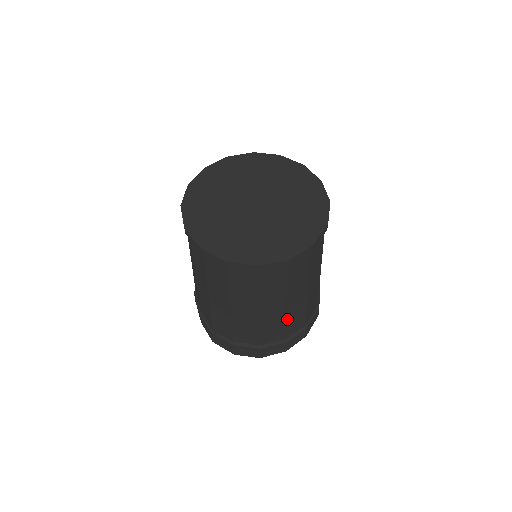
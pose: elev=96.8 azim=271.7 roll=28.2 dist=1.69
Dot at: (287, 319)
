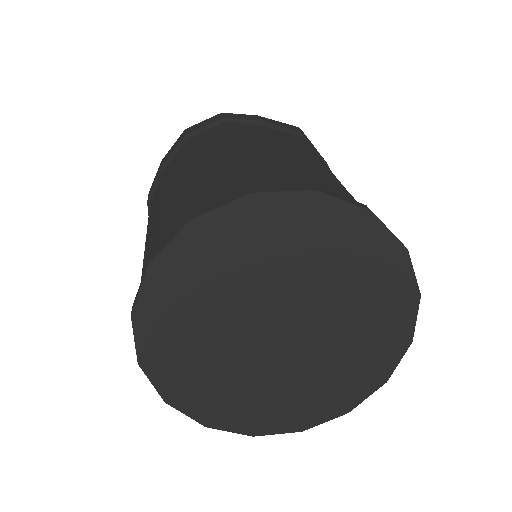
Dot at: occluded
